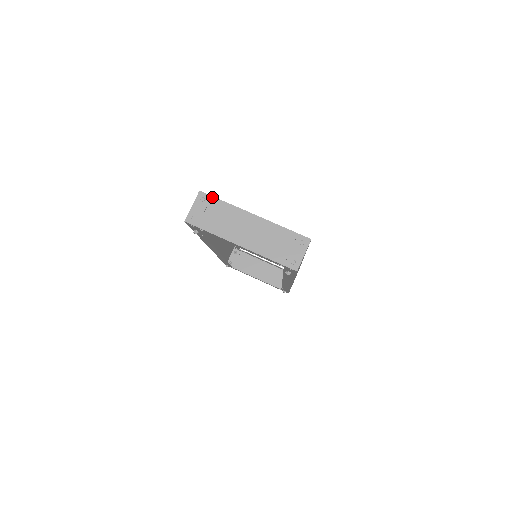
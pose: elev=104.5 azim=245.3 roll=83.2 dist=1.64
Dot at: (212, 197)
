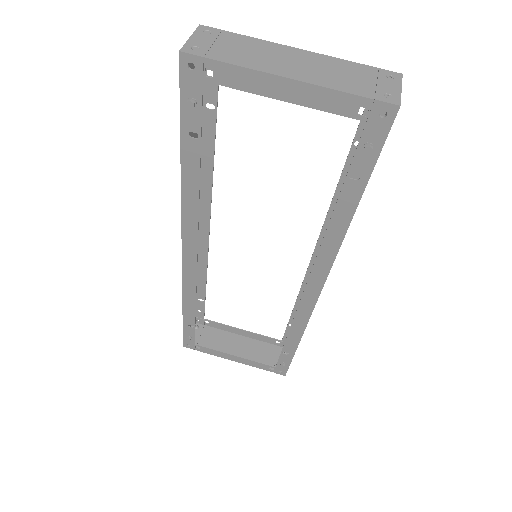
Dot at: (223, 31)
